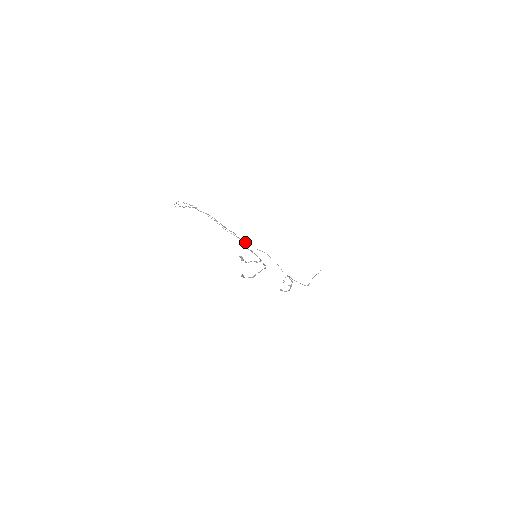
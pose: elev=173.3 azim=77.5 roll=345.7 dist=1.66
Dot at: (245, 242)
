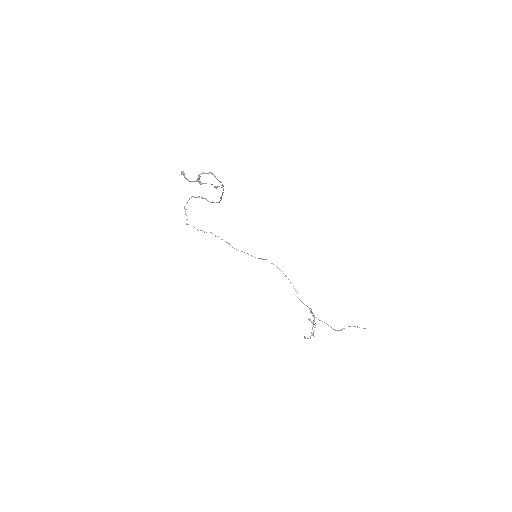
Dot at: occluded
